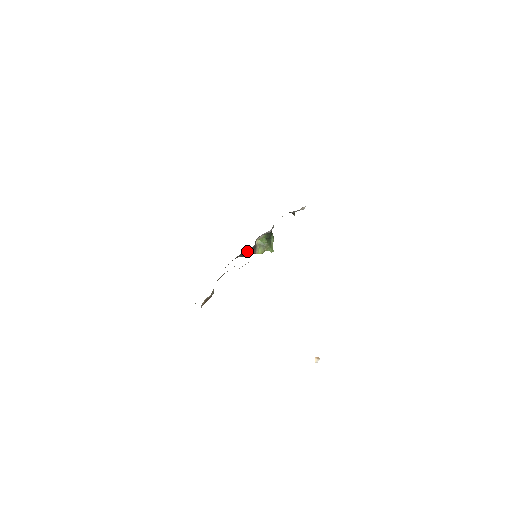
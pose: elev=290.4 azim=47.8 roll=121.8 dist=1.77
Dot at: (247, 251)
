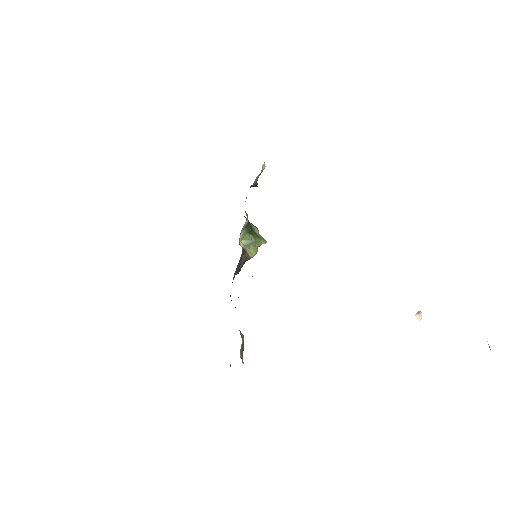
Dot at: (239, 262)
